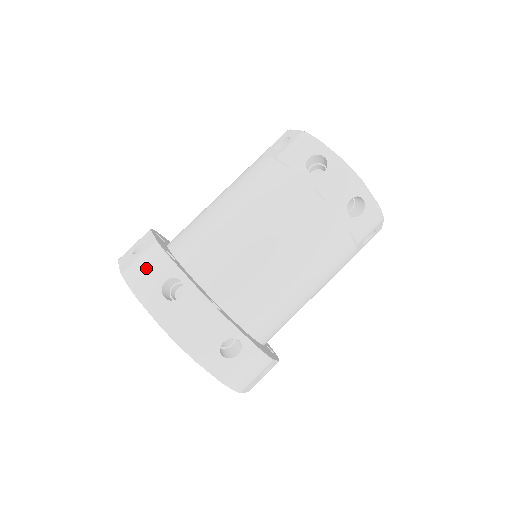
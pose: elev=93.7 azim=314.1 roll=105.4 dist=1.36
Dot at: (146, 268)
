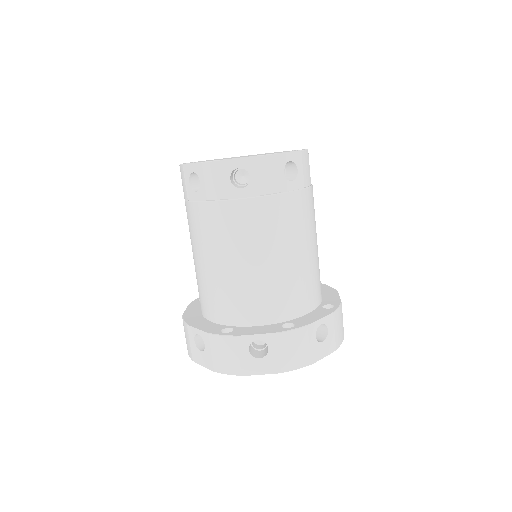
Dot at: (298, 349)
